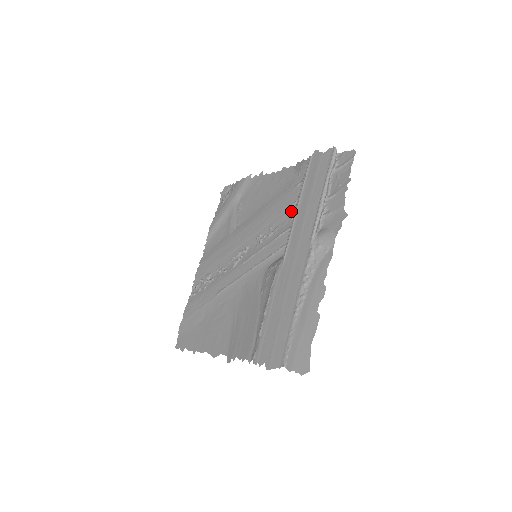
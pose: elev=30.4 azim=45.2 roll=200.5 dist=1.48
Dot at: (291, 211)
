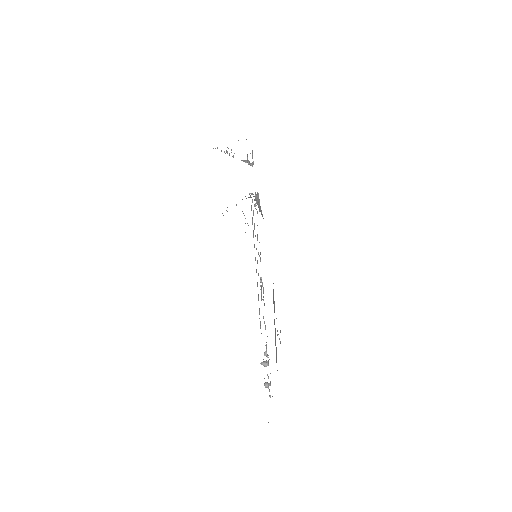
Dot at: occluded
